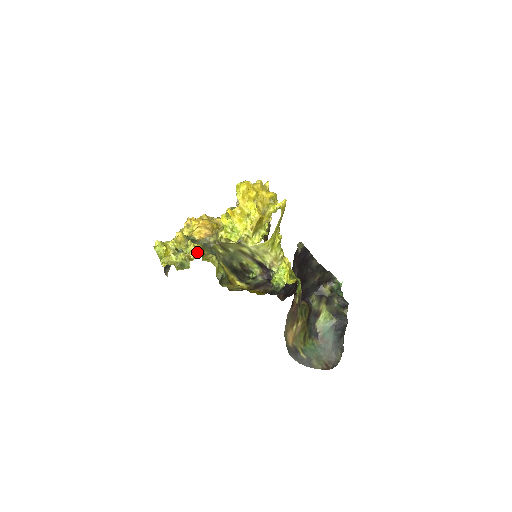
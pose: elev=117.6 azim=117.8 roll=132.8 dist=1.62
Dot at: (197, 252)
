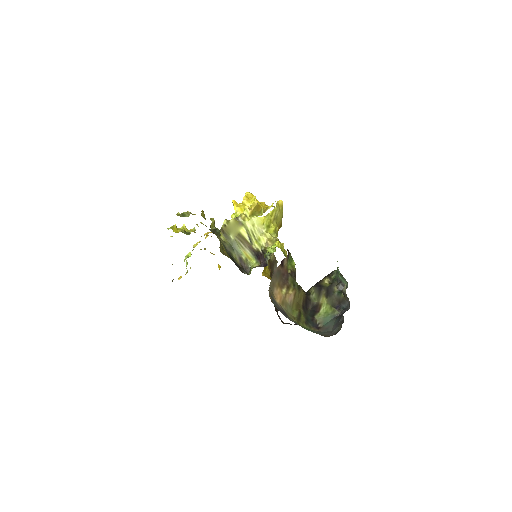
Dot at: occluded
